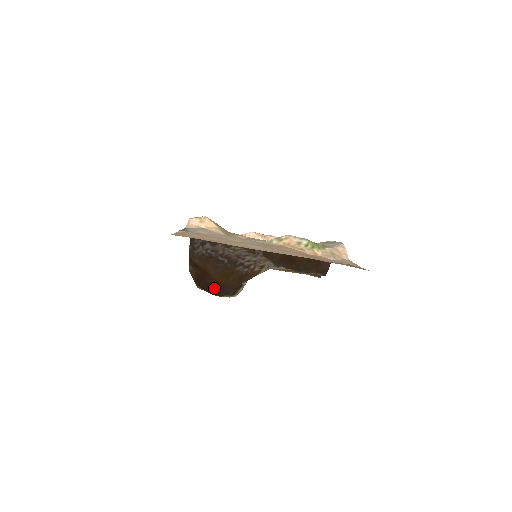
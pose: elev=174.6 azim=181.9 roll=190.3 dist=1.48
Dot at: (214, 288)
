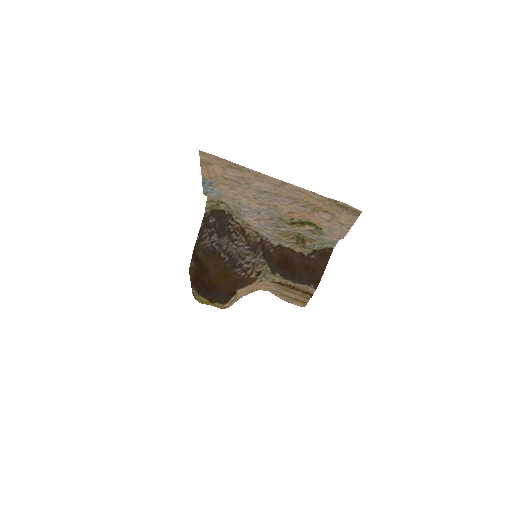
Dot at: (209, 289)
